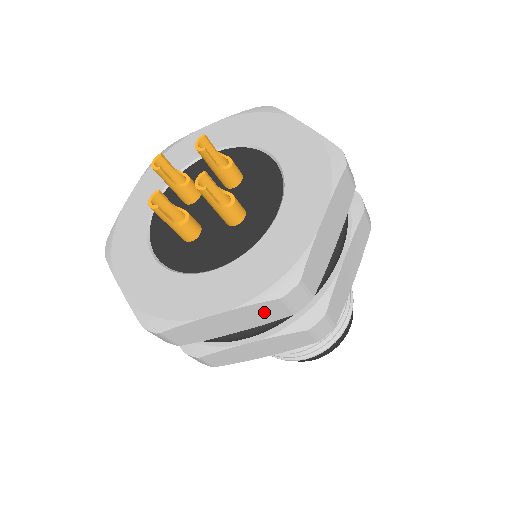
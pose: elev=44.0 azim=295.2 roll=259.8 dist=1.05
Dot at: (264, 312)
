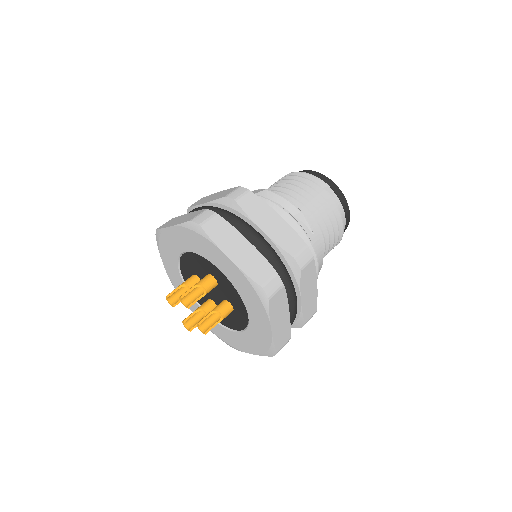
Dot at: occluded
